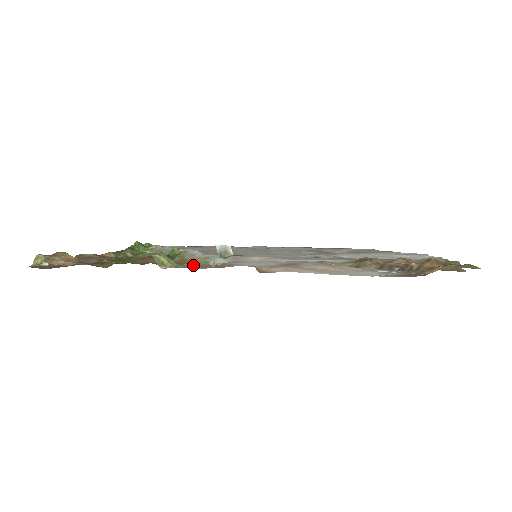
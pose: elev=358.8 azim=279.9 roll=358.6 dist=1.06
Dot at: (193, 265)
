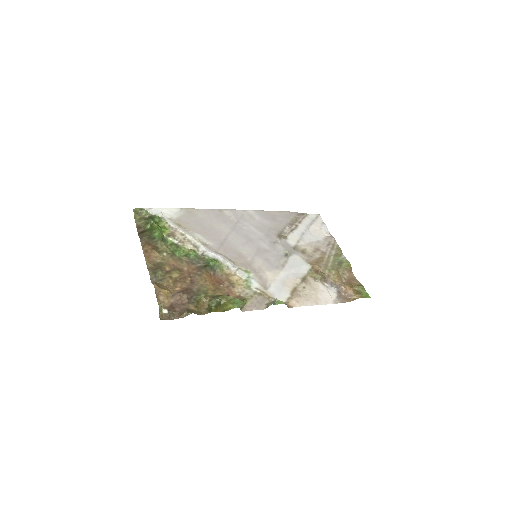
Dot at: (248, 296)
